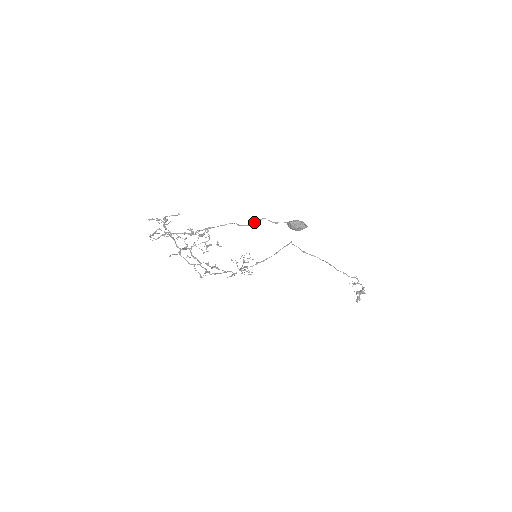
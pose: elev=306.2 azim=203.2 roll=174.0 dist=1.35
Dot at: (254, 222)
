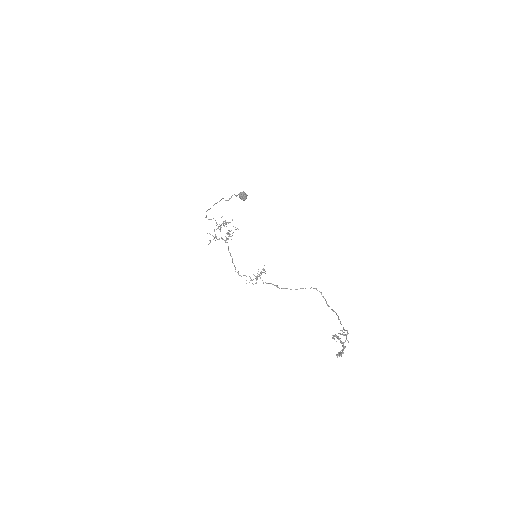
Dot at: occluded
